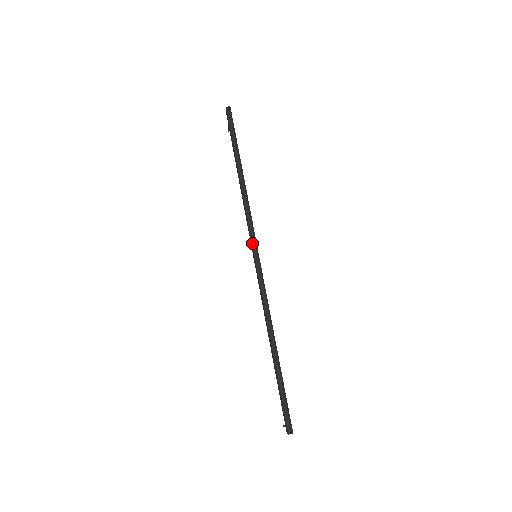
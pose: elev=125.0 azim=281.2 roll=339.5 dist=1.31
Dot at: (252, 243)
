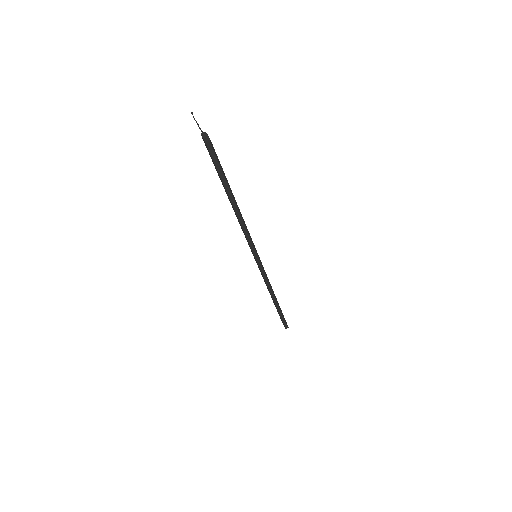
Dot at: (251, 248)
